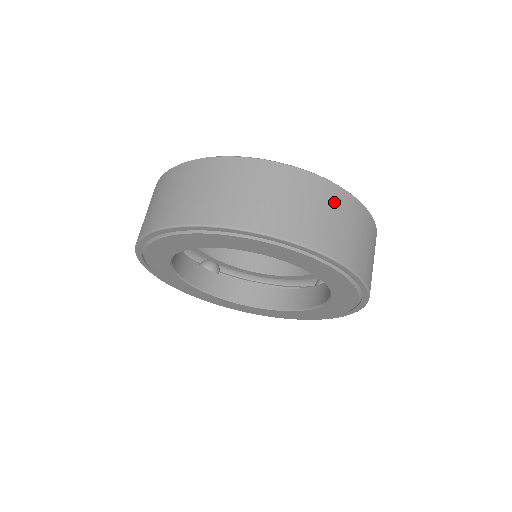
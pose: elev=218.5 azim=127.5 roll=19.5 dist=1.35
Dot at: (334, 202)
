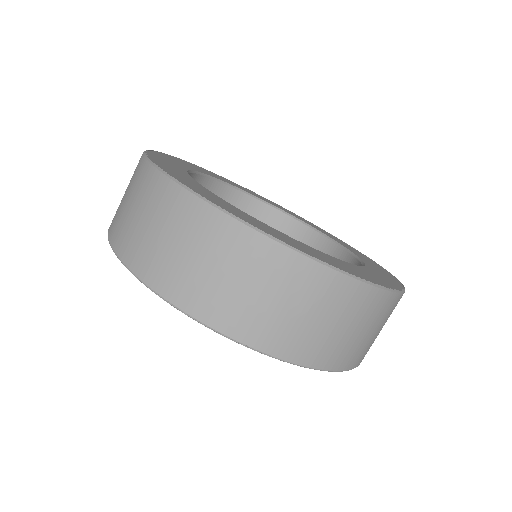
Dot at: (299, 285)
